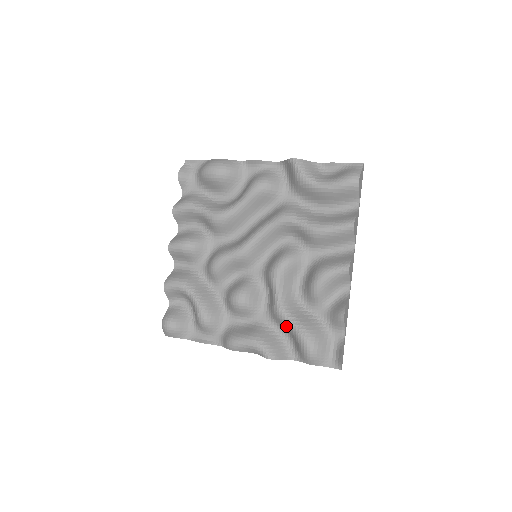
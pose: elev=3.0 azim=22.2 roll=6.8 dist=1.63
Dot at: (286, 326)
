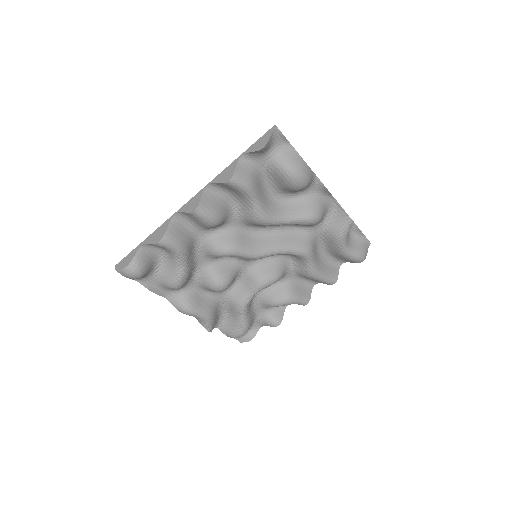
Dot at: (236, 315)
